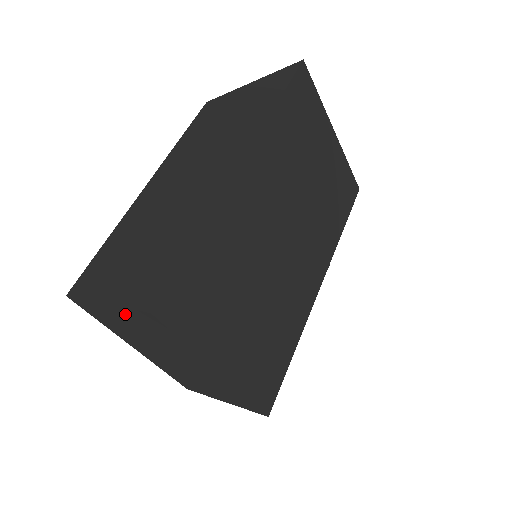
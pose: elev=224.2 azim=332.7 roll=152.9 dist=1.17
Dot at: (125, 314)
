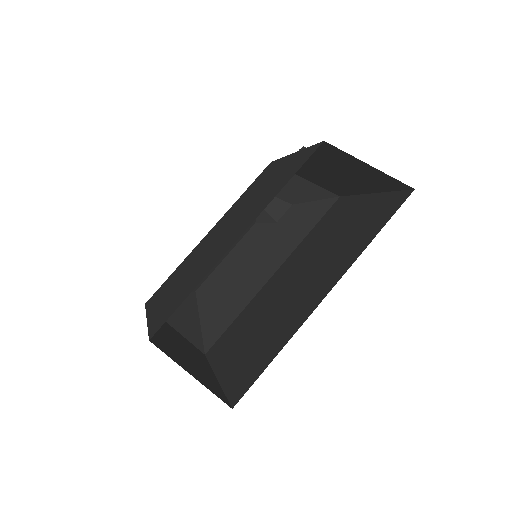
Dot at: (201, 380)
